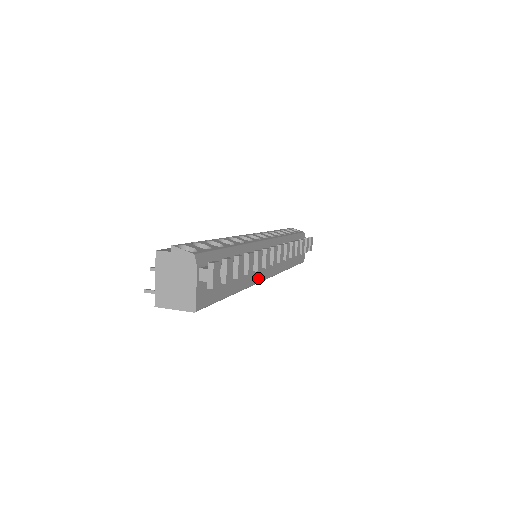
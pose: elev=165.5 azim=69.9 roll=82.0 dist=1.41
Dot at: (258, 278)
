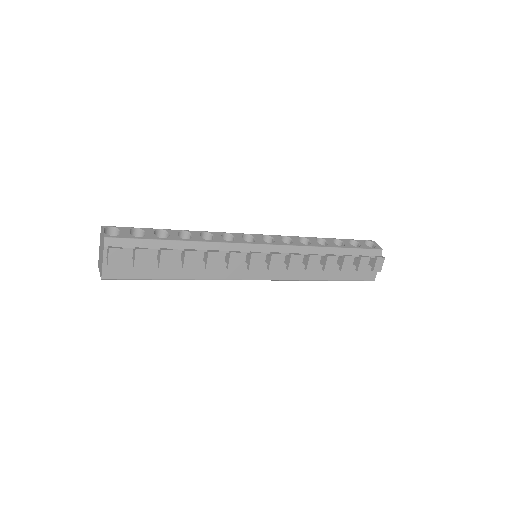
Dot at: (233, 276)
